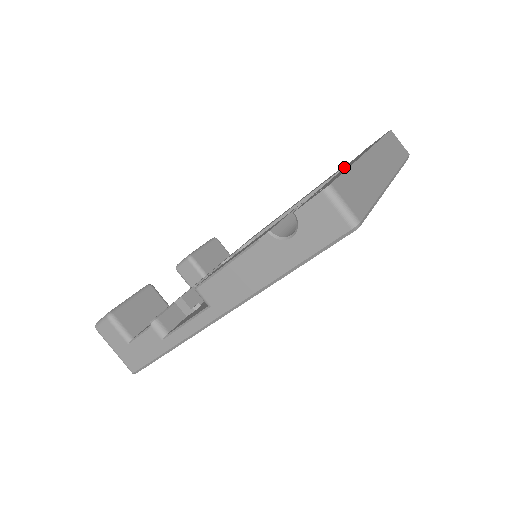
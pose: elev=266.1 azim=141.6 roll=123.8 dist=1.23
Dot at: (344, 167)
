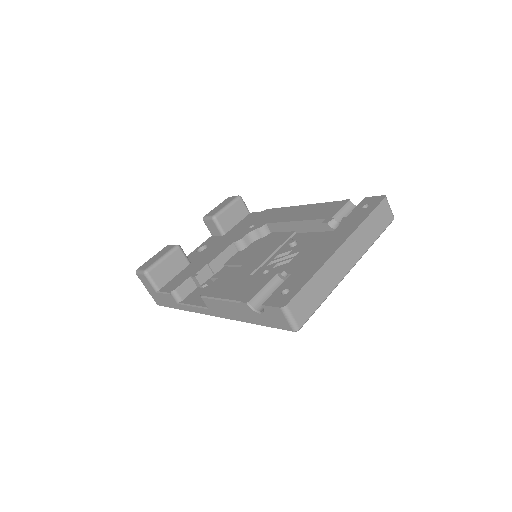
Dot at: (342, 208)
